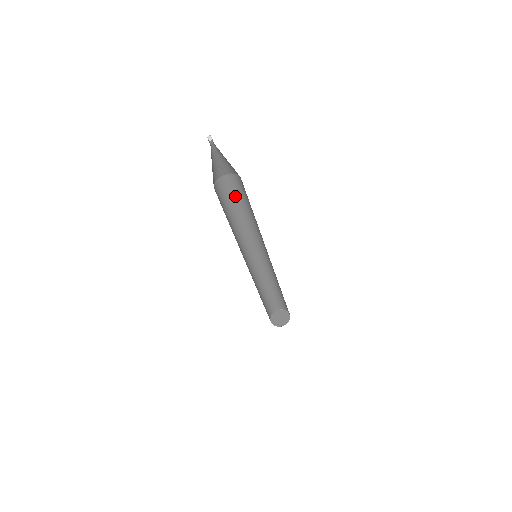
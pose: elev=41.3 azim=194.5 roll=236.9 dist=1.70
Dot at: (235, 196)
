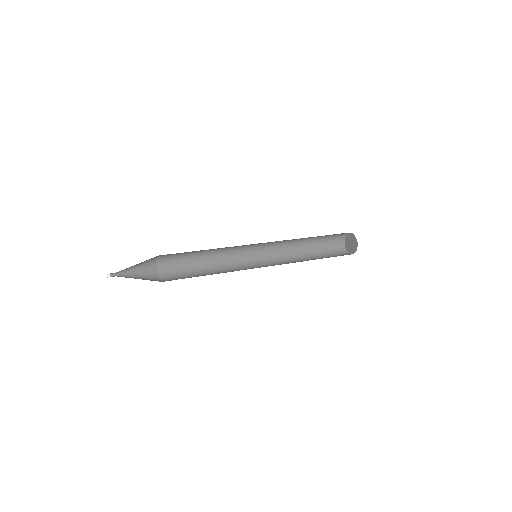
Dot at: (186, 252)
